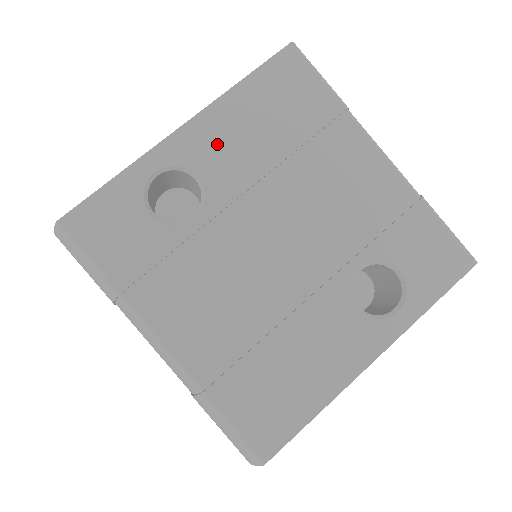
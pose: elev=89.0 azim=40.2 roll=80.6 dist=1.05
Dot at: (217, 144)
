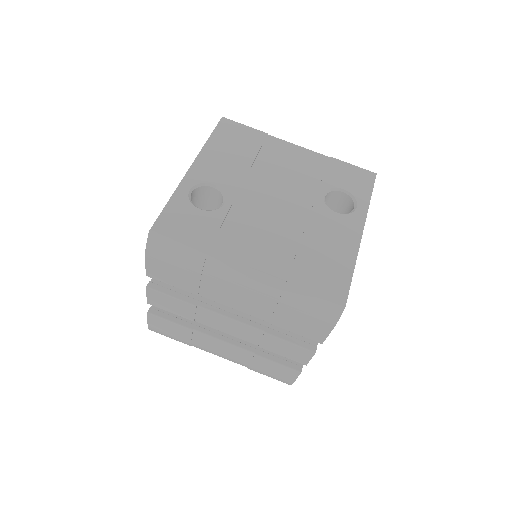
Dot at: (214, 168)
